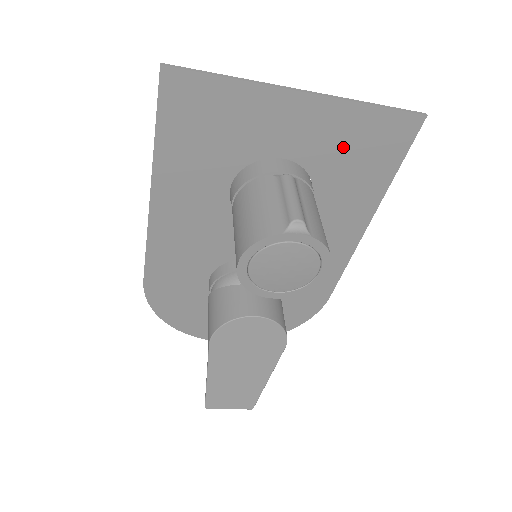
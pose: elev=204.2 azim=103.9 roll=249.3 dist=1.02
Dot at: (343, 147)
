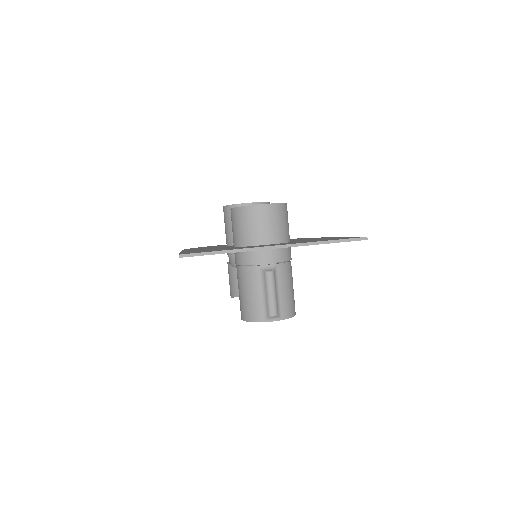
Dot at: occluded
